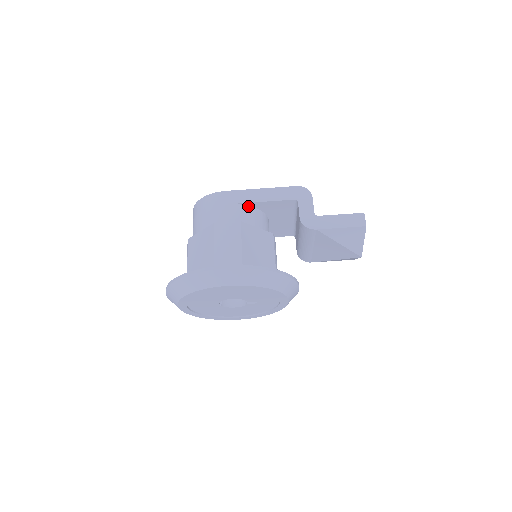
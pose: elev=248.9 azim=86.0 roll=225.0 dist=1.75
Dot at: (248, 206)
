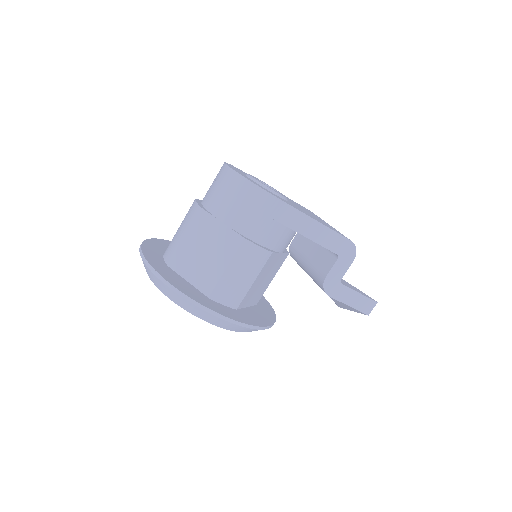
Dot at: (291, 229)
